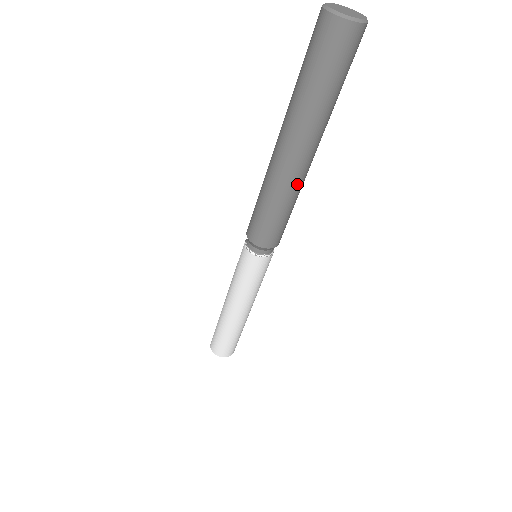
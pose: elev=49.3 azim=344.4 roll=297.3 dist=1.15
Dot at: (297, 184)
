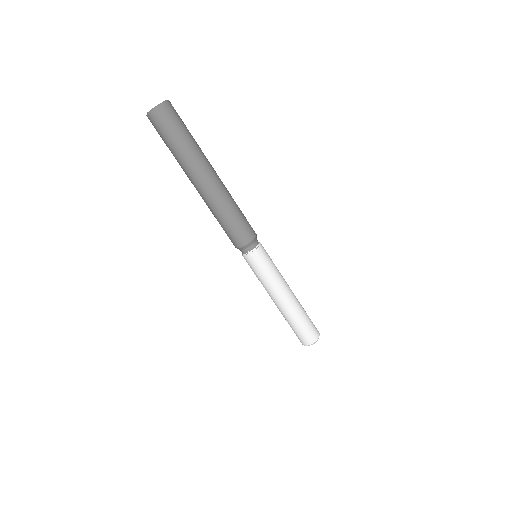
Dot at: (221, 195)
